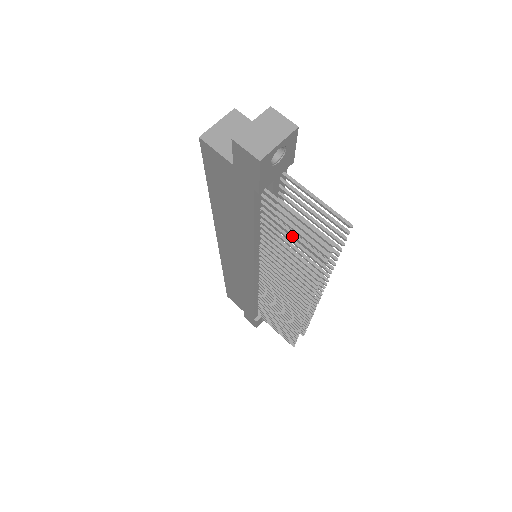
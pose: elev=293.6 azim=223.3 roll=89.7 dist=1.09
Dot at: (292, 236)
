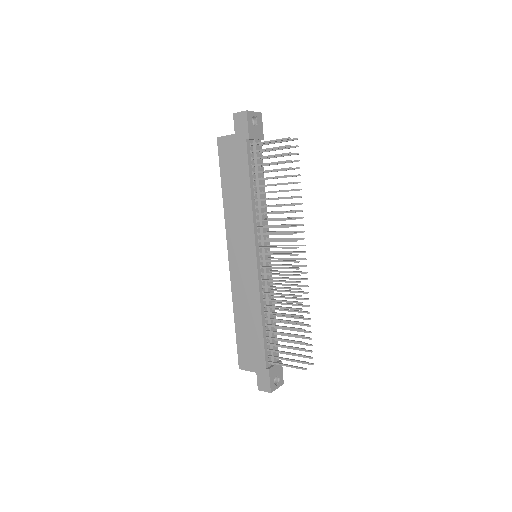
Dot at: occluded
